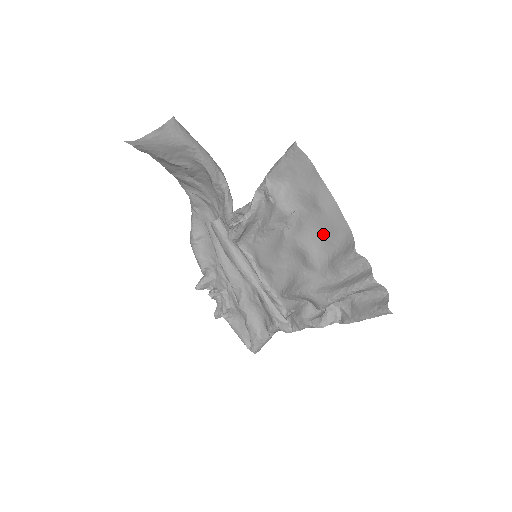
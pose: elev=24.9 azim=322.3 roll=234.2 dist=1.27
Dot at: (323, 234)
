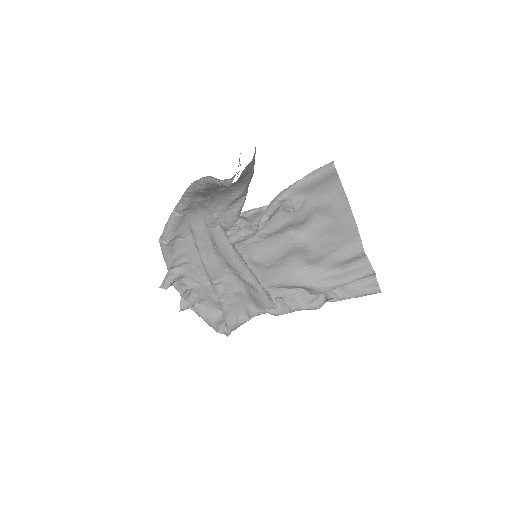
Dot at: (332, 237)
